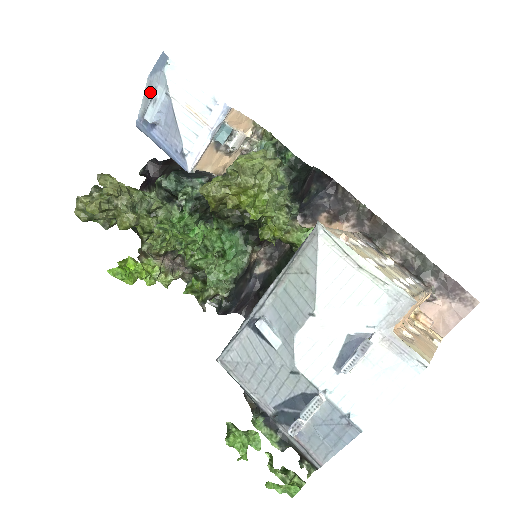
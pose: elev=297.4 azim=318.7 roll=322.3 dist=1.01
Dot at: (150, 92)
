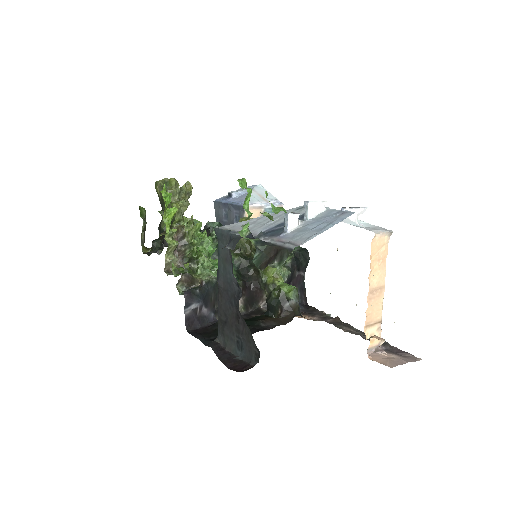
Dot at: occluded
